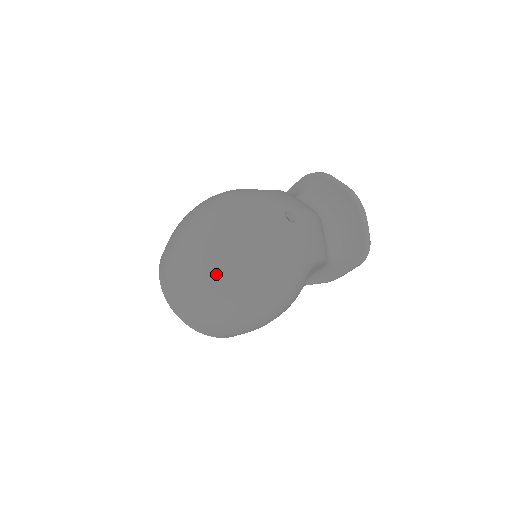
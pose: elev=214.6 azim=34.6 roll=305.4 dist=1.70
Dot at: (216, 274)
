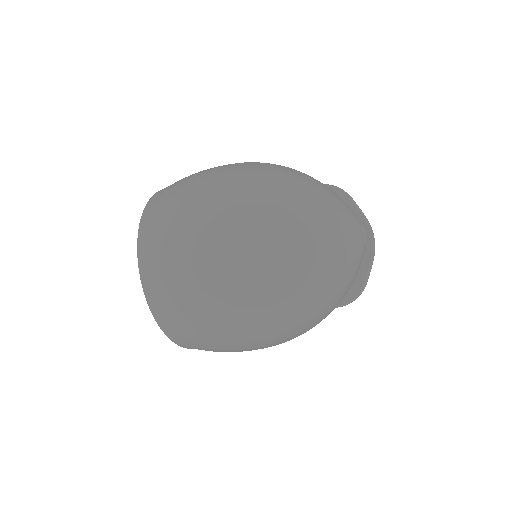
Dot at: (264, 273)
